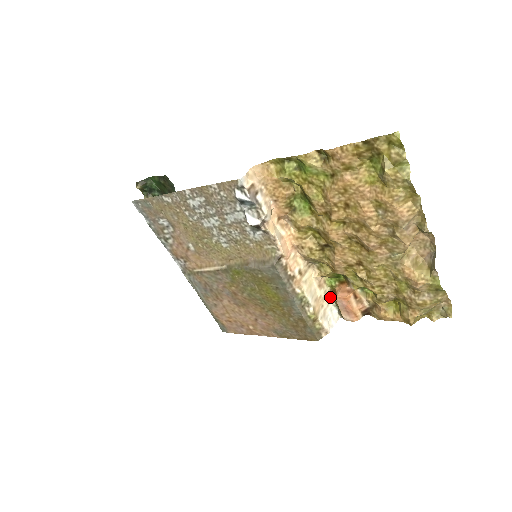
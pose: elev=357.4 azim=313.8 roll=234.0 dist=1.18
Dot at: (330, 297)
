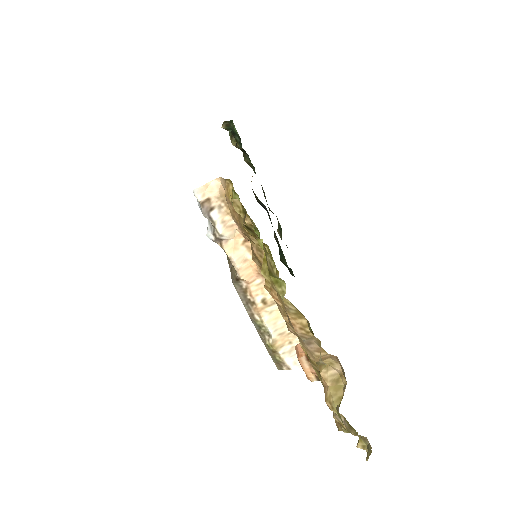
Dot at: occluded
